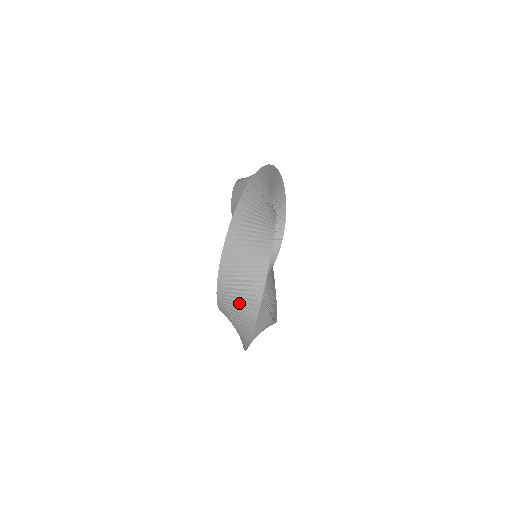
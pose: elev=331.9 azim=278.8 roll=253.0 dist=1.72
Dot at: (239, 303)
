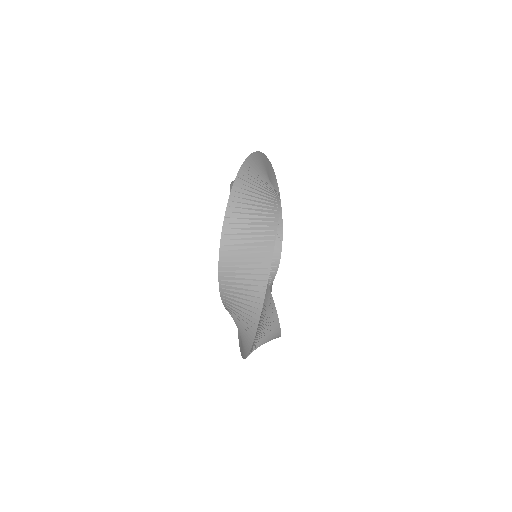
Dot at: (245, 271)
